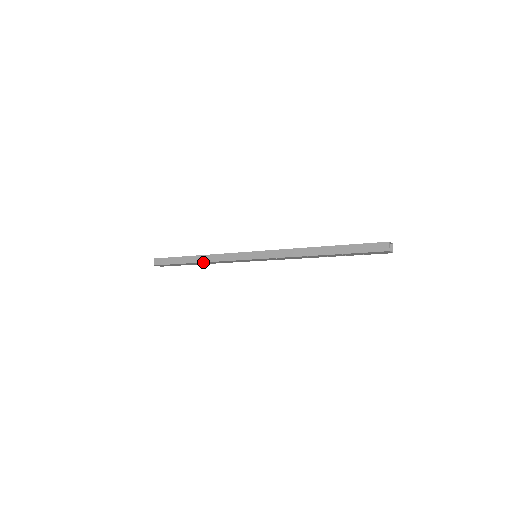
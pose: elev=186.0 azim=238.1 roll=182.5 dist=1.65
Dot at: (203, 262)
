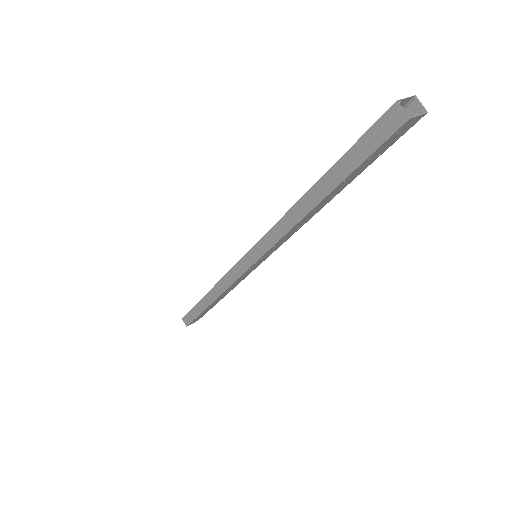
Dot at: (216, 299)
